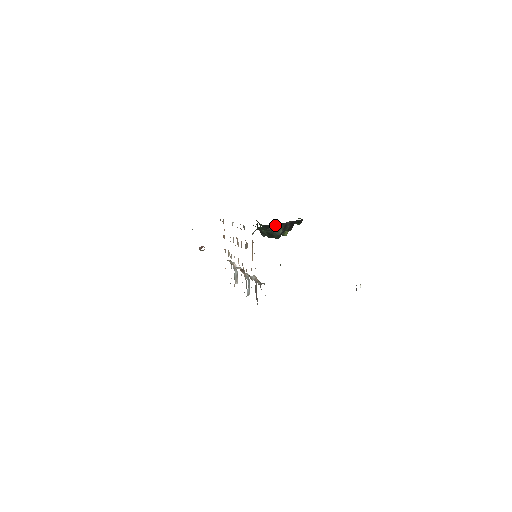
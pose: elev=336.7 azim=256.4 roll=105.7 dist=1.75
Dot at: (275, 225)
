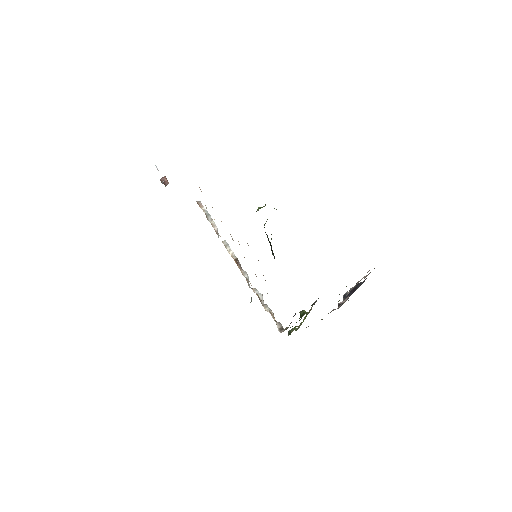
Dot at: occluded
